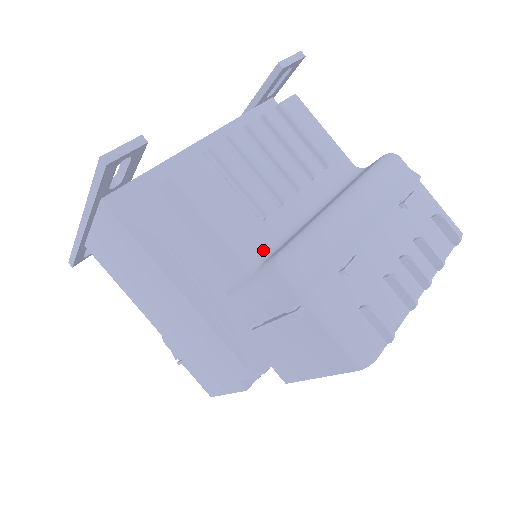
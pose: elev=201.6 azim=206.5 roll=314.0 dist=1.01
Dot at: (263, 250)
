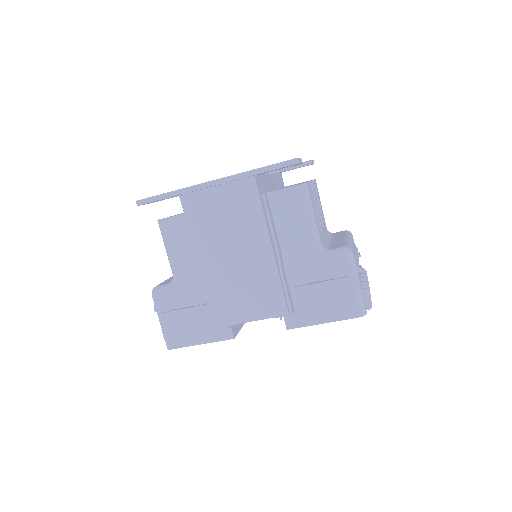
Dot at: (323, 245)
